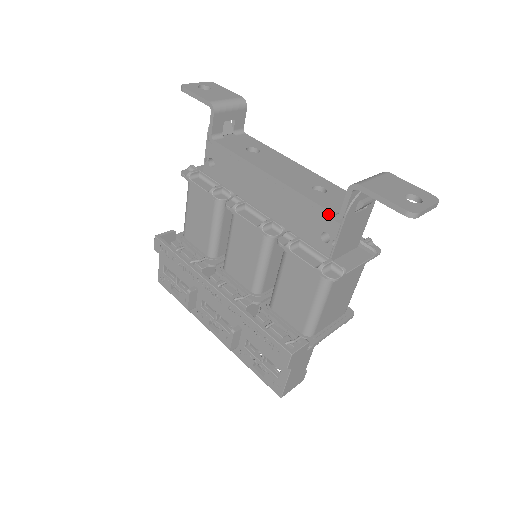
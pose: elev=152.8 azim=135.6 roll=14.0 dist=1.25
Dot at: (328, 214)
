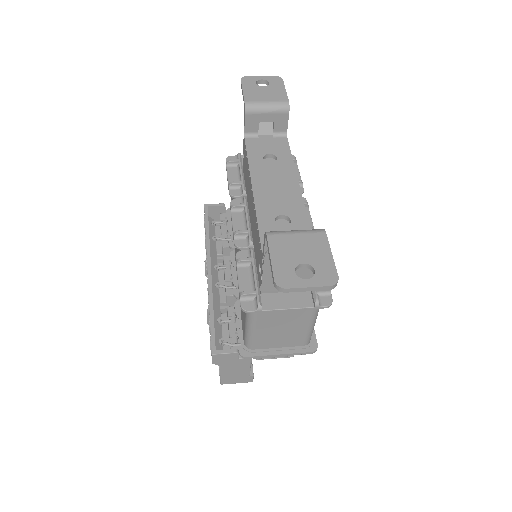
Dot at: (261, 249)
